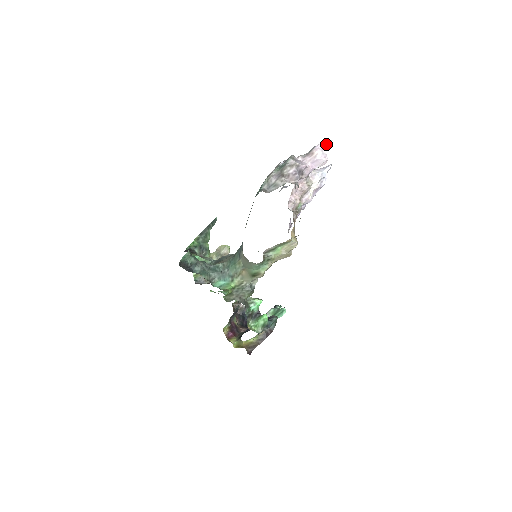
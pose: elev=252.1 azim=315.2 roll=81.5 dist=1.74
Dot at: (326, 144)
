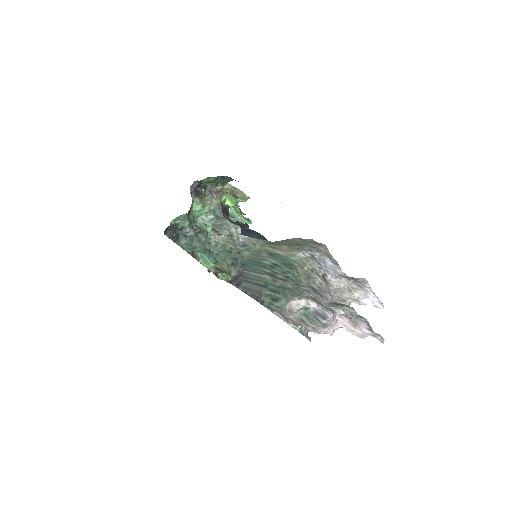
Dot at: (375, 337)
